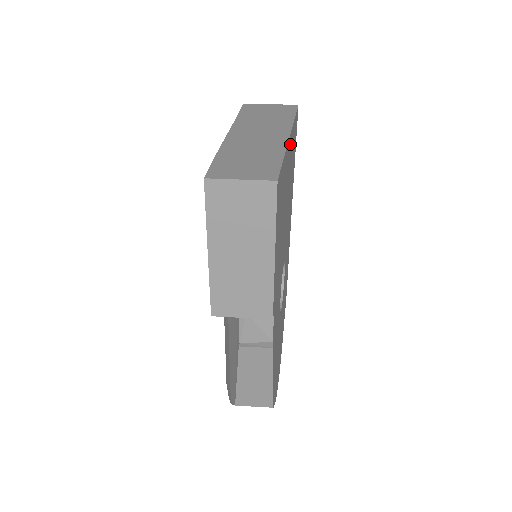
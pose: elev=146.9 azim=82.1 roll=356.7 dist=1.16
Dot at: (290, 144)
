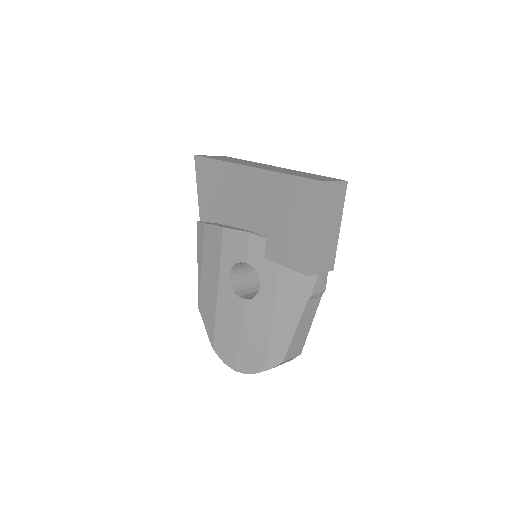
Dot at: occluded
